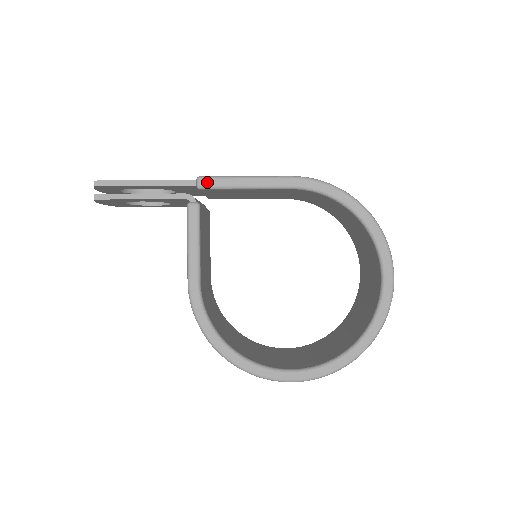
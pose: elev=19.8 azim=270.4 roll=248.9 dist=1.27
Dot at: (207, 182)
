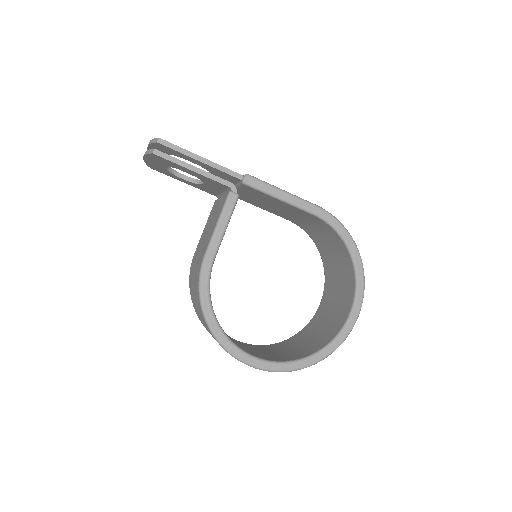
Dot at: (252, 181)
